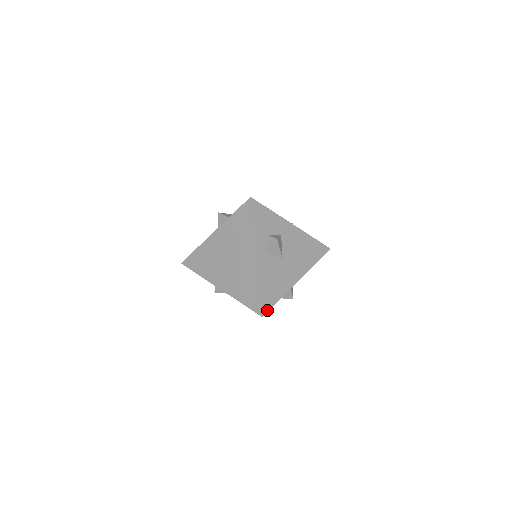
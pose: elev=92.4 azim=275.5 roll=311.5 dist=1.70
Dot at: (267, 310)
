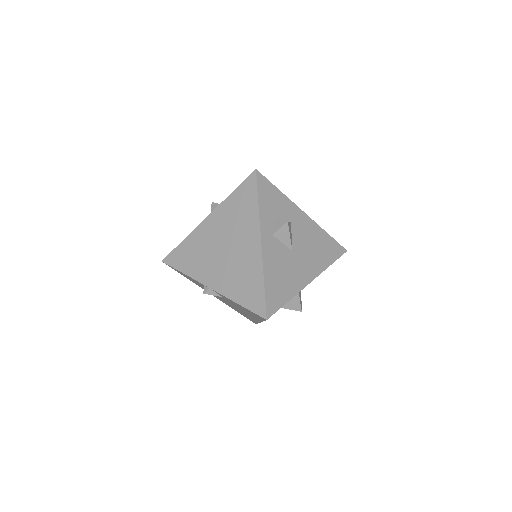
Dot at: (273, 312)
